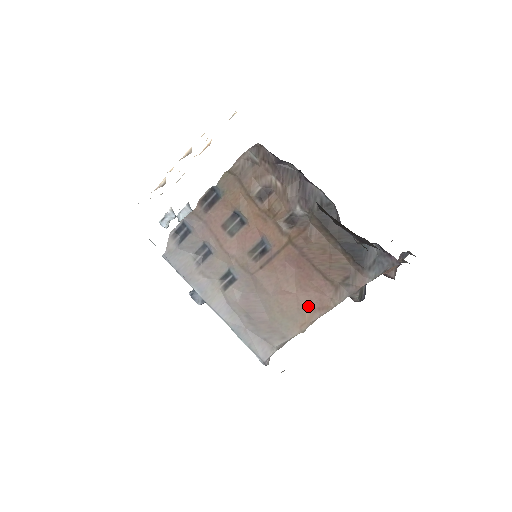
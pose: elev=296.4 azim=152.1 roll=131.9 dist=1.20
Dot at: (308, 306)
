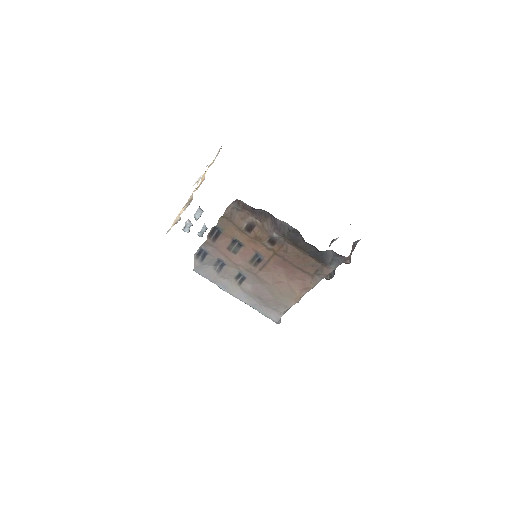
Dot at: (297, 288)
